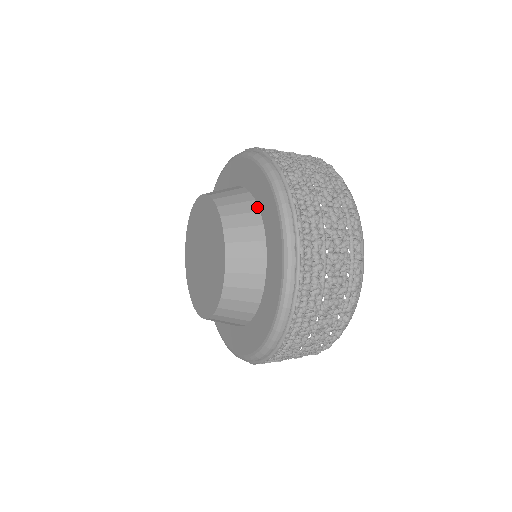
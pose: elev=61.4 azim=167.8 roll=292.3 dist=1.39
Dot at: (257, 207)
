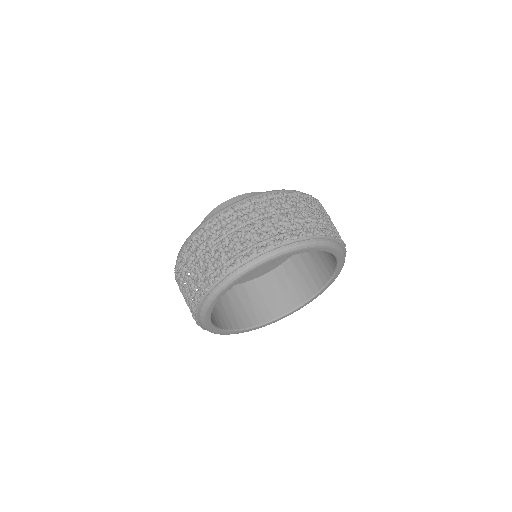
Dot at: occluded
